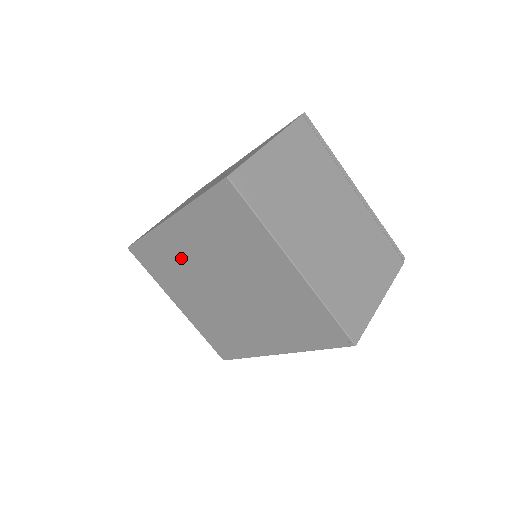
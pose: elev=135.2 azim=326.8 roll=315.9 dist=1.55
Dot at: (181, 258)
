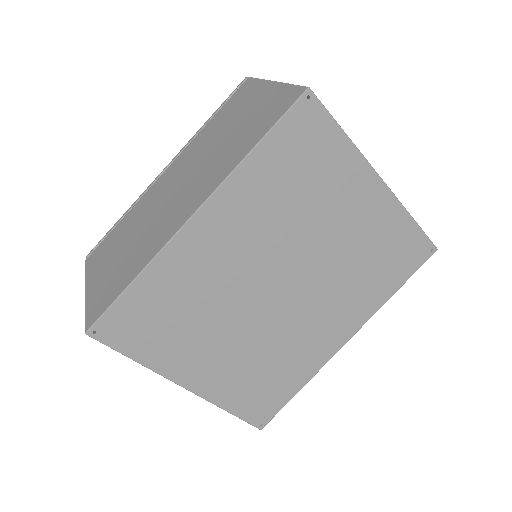
Dot at: (209, 278)
